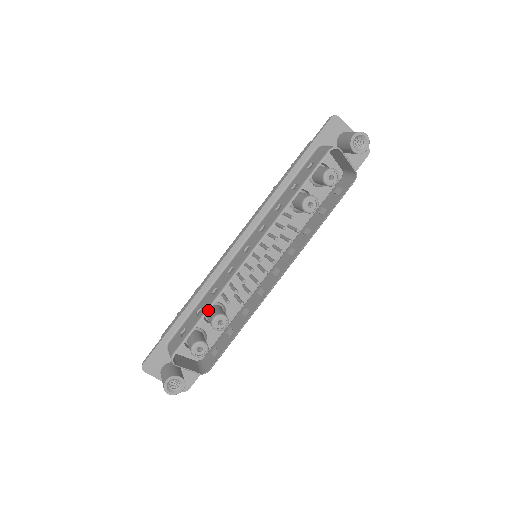
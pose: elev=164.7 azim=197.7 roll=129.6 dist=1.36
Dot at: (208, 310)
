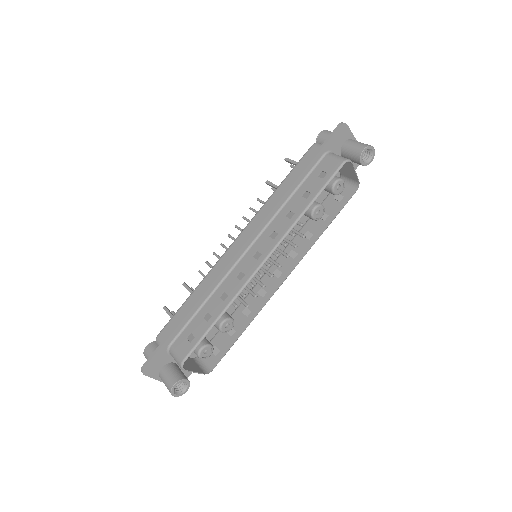
Dot at: (220, 317)
